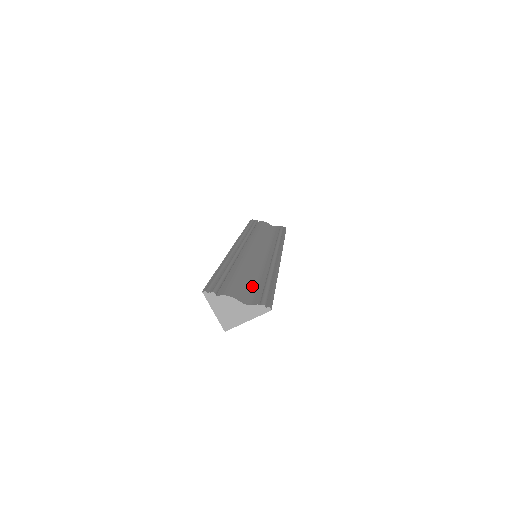
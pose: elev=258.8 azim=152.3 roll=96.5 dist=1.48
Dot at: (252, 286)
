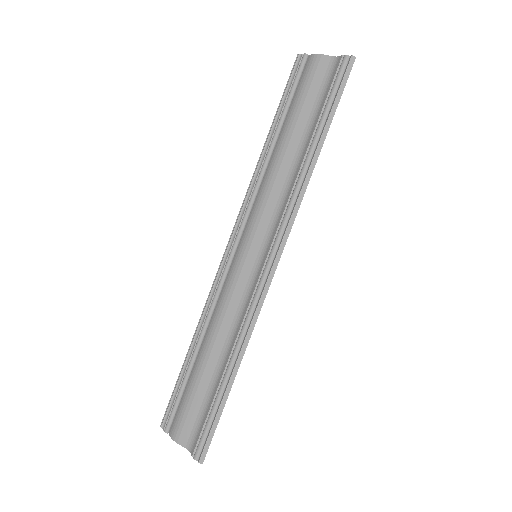
Dot at: (205, 399)
